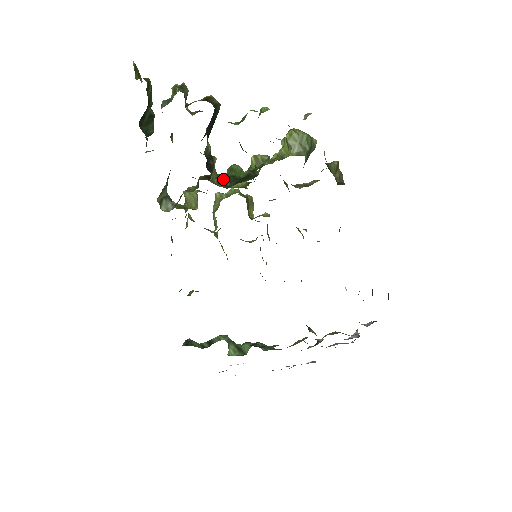
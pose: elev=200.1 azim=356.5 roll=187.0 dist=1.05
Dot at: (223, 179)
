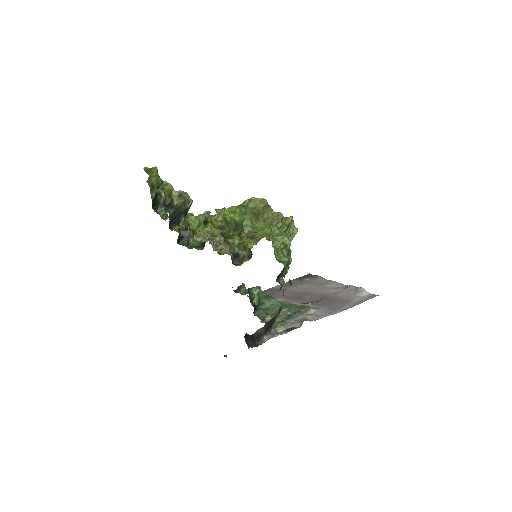
Dot at: occluded
